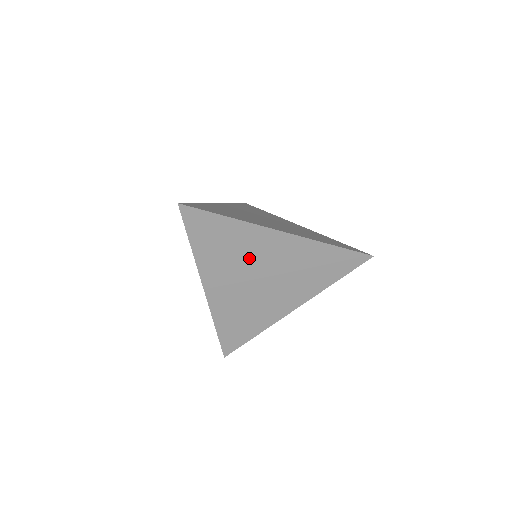
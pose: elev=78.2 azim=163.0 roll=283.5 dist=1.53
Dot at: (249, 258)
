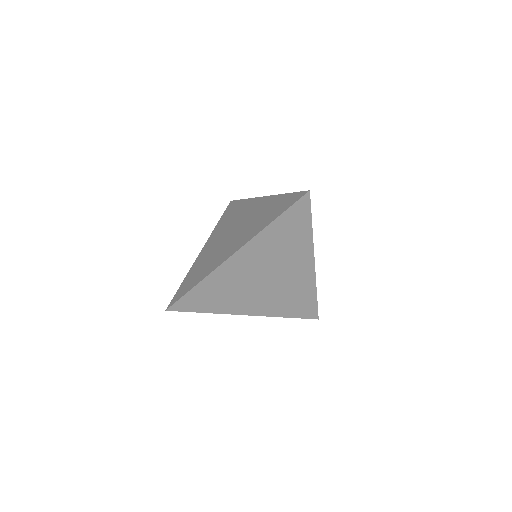
Dot at: (242, 281)
